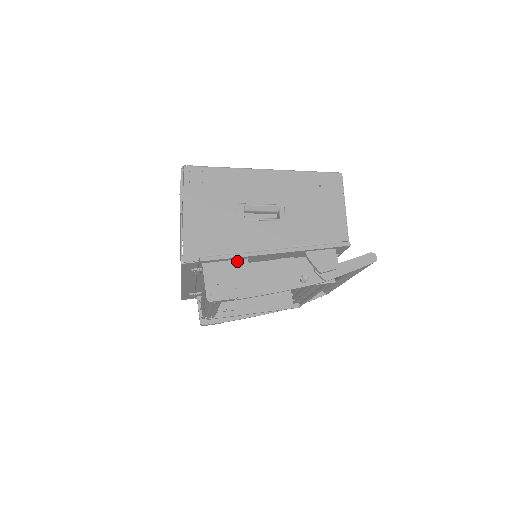
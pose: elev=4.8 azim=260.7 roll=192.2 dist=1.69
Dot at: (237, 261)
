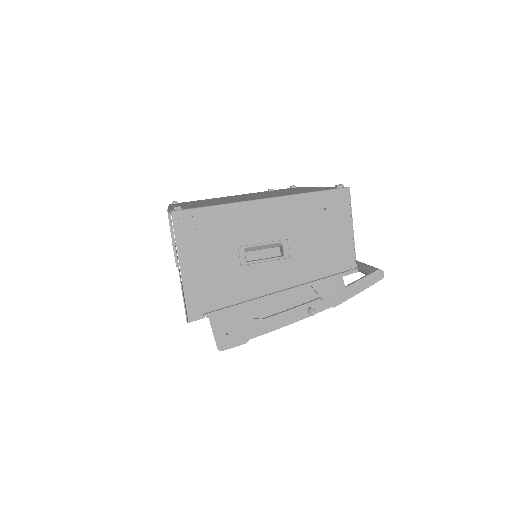
Dot at: occluded
